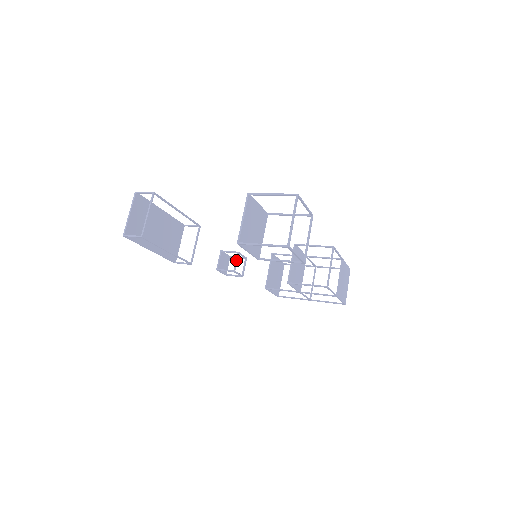
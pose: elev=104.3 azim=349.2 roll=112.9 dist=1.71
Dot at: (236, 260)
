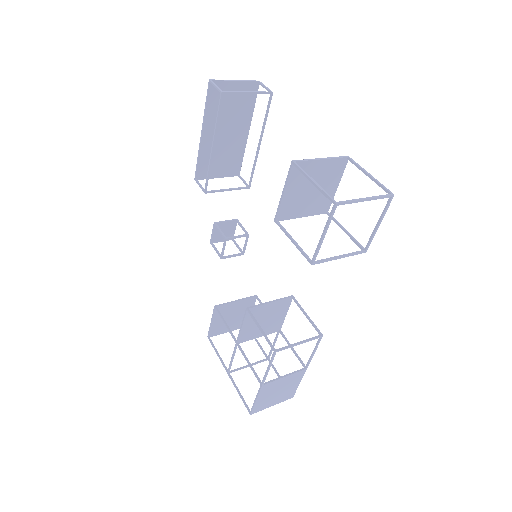
Dot at: (239, 235)
